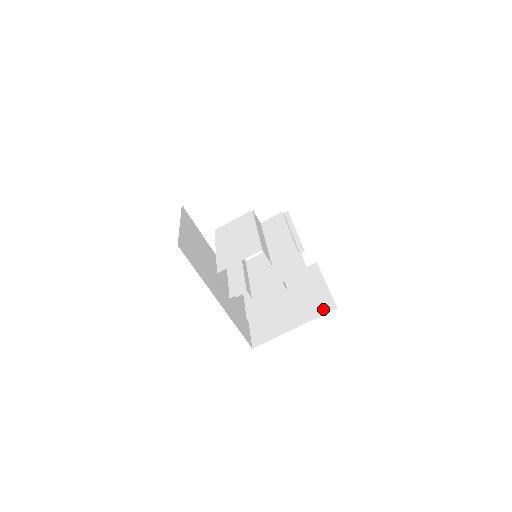
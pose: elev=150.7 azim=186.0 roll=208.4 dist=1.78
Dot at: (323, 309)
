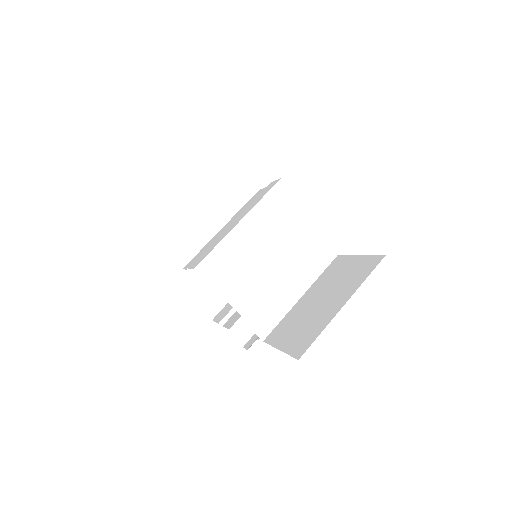
Dot at: occluded
